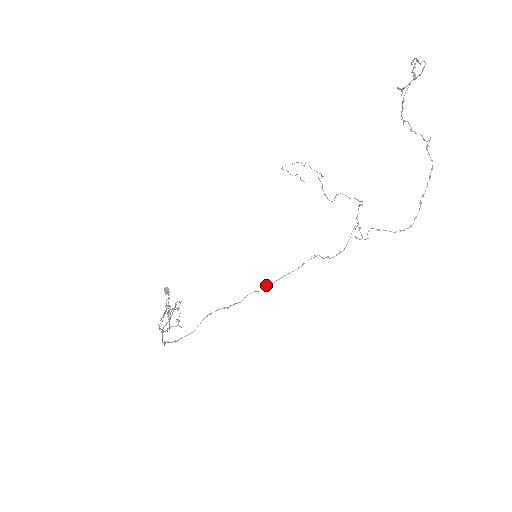
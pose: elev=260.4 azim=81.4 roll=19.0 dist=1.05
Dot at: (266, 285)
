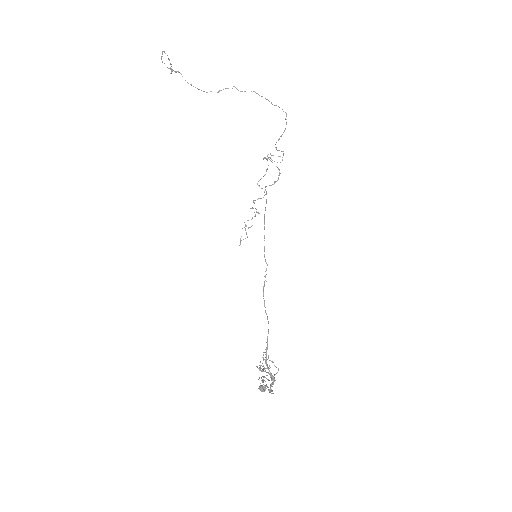
Dot at: occluded
